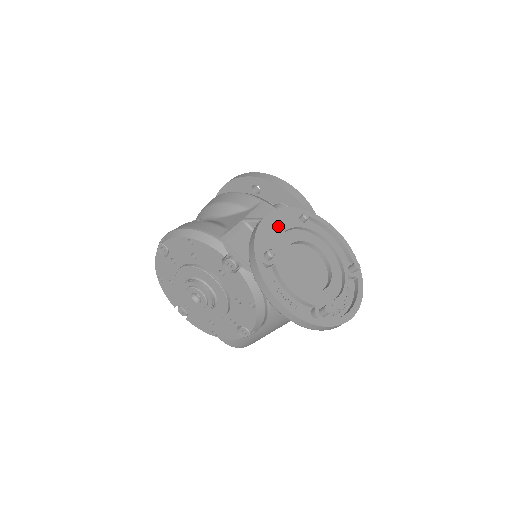
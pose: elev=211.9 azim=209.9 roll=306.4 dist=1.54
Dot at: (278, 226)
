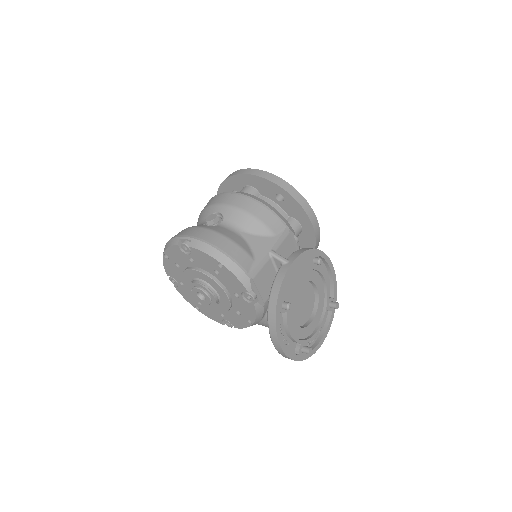
Dot at: (298, 272)
